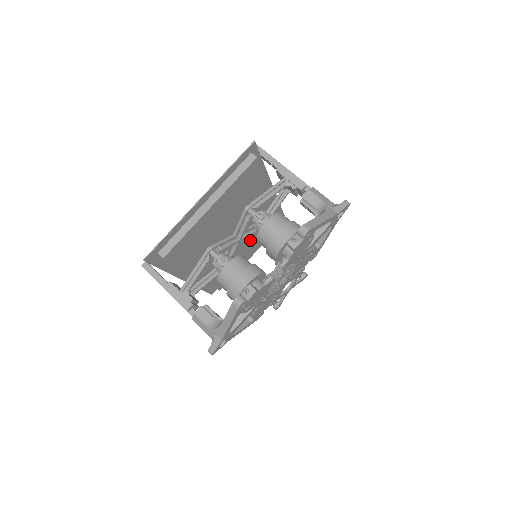
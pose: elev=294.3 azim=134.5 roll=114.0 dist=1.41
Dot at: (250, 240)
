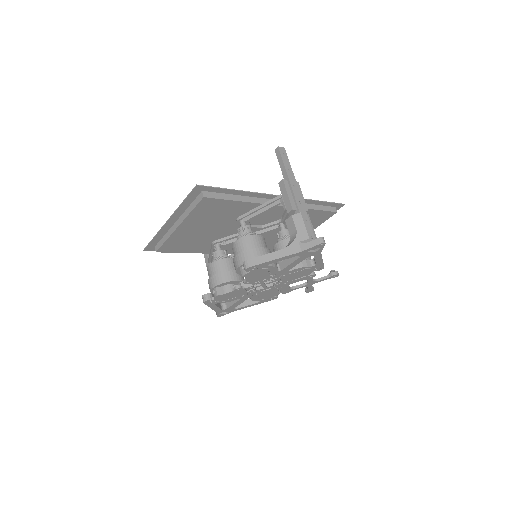
Dot at: occluded
